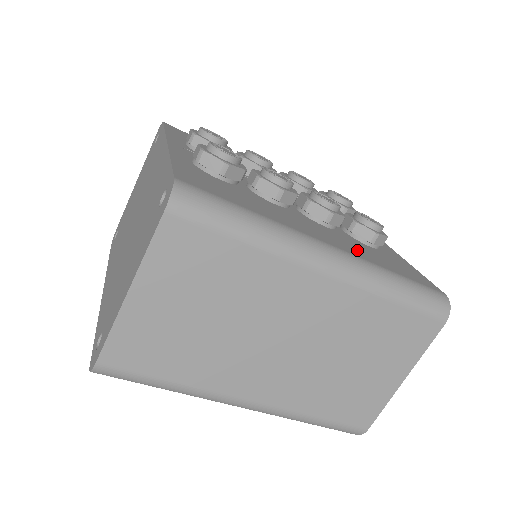
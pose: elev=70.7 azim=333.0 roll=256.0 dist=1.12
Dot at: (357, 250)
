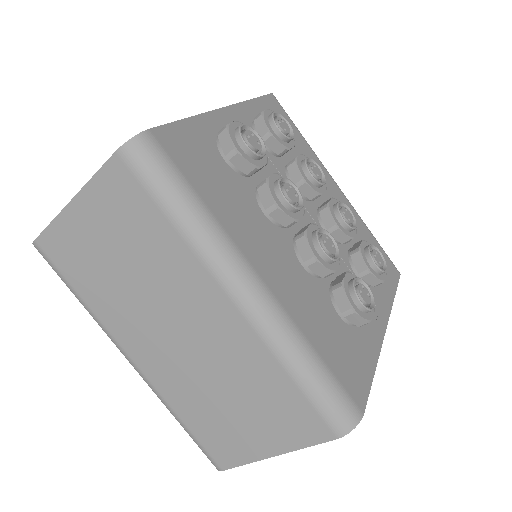
Dot at: (302, 306)
